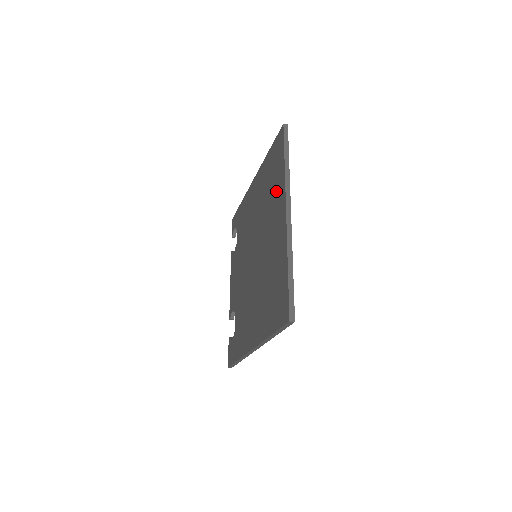
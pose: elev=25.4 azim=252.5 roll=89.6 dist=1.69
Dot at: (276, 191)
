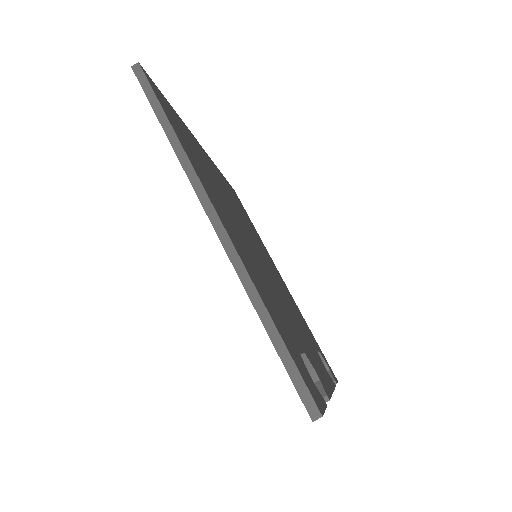
Dot at: occluded
